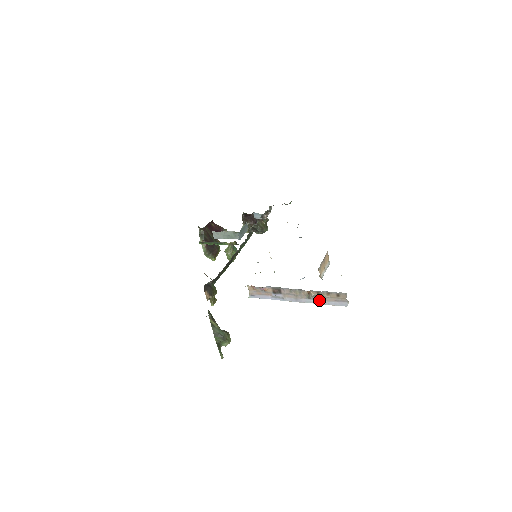
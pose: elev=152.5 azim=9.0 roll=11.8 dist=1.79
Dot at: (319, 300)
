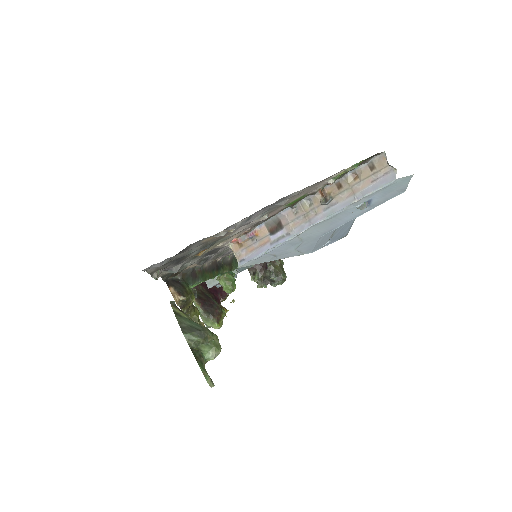
Dot at: (345, 199)
